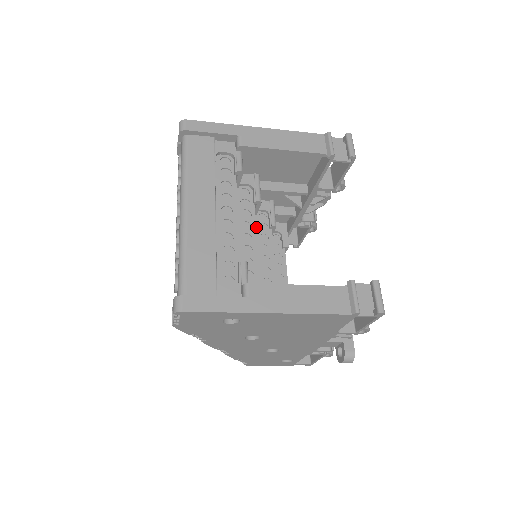
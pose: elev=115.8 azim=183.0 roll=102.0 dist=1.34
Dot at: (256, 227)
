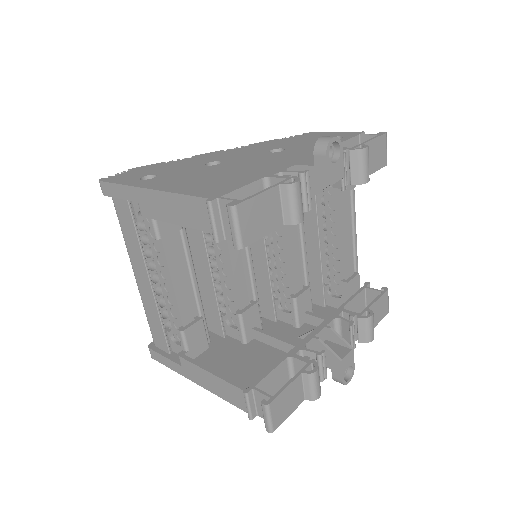
Dot at: occluded
